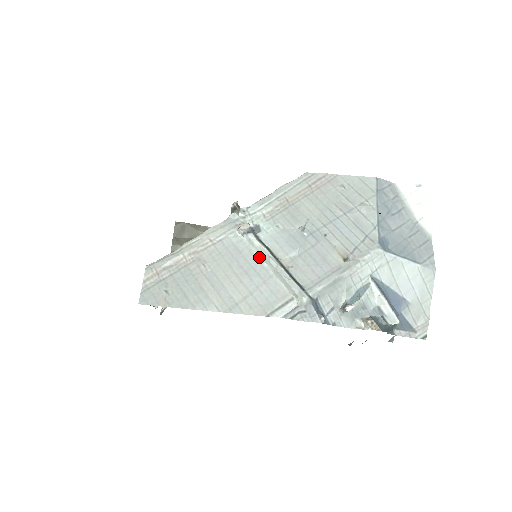
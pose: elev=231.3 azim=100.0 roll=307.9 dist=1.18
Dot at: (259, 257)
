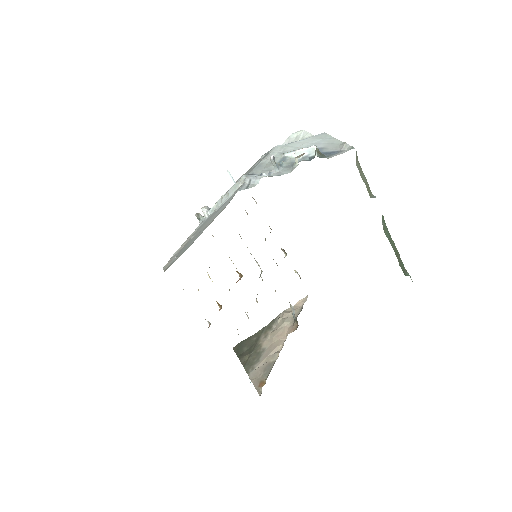
Dot at: (219, 206)
